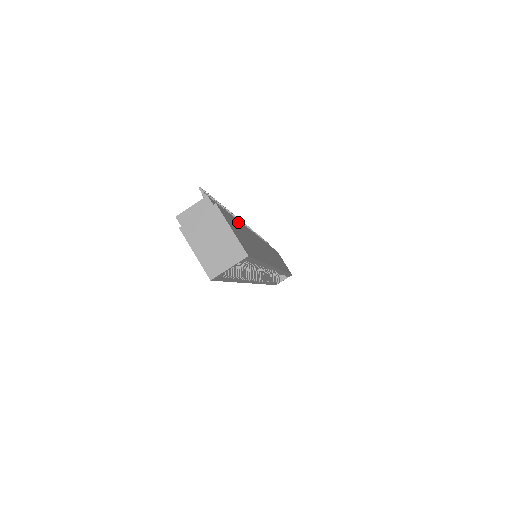
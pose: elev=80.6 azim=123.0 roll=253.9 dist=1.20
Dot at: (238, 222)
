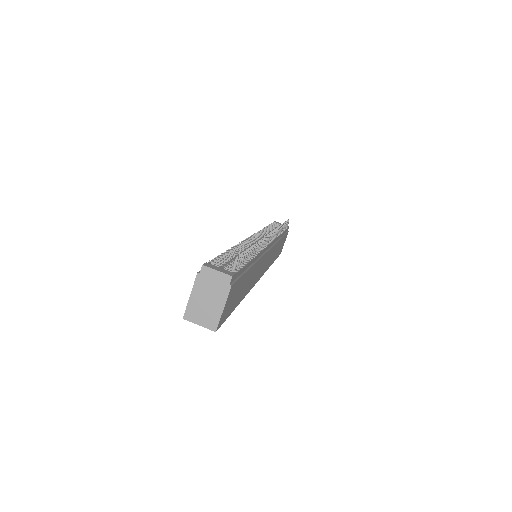
Dot at: (249, 270)
